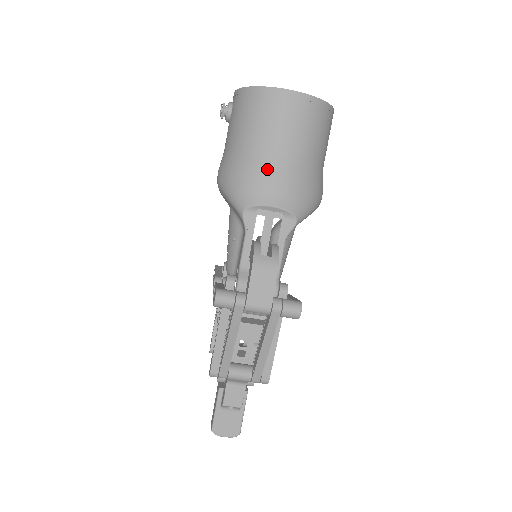
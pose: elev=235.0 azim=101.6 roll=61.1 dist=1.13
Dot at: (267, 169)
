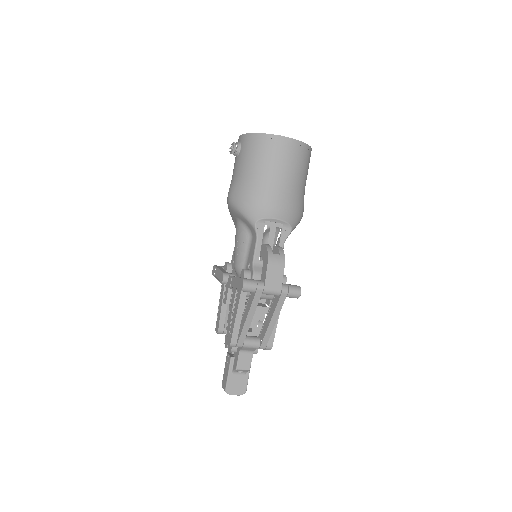
Dot at: (272, 192)
